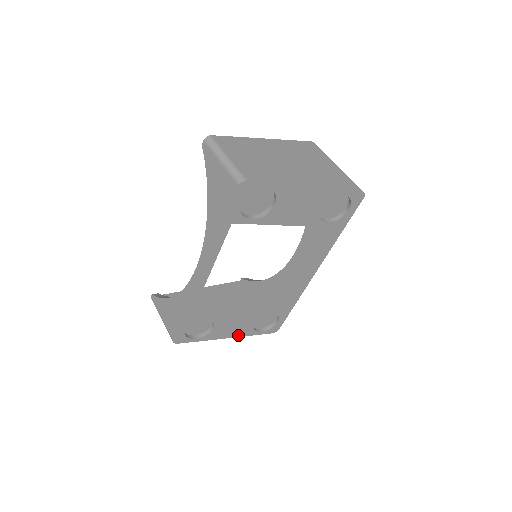
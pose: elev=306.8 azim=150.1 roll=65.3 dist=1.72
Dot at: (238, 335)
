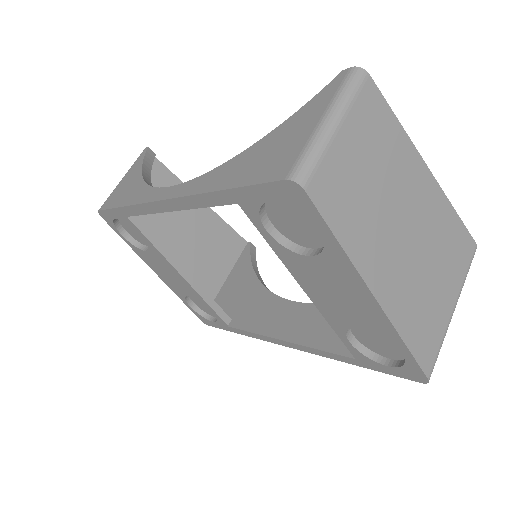
Dot at: (167, 282)
